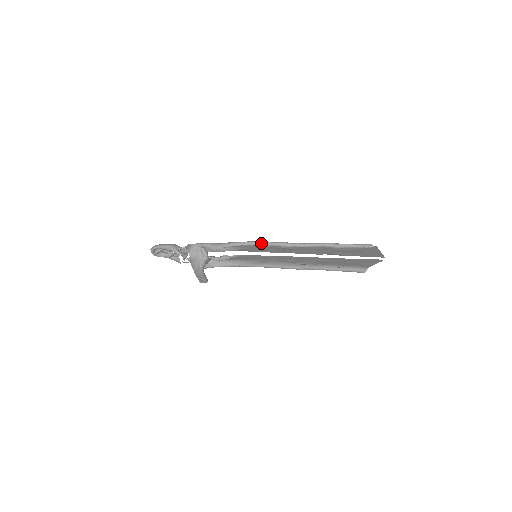
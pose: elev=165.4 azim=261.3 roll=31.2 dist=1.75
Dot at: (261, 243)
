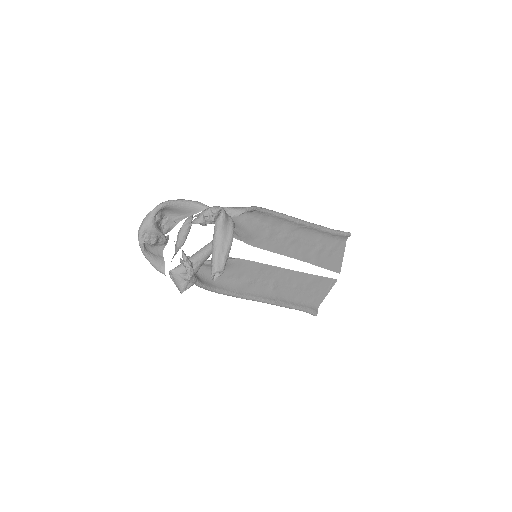
Dot at: (282, 213)
